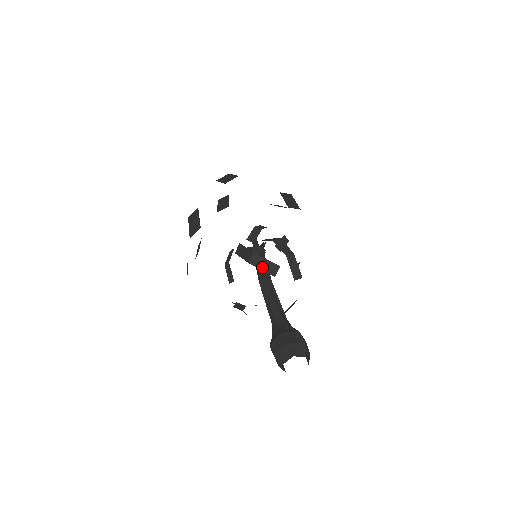
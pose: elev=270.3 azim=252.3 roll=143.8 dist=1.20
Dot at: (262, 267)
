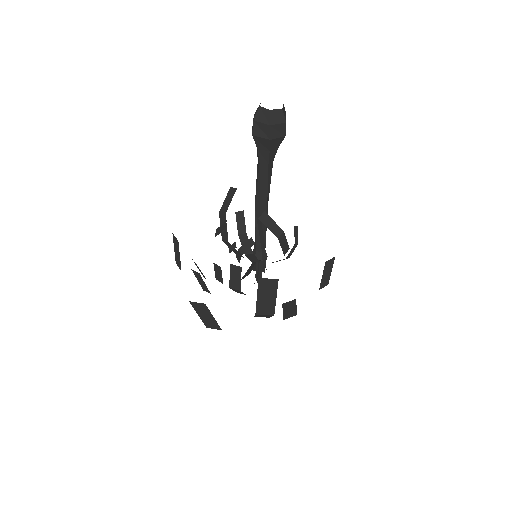
Dot at: occluded
